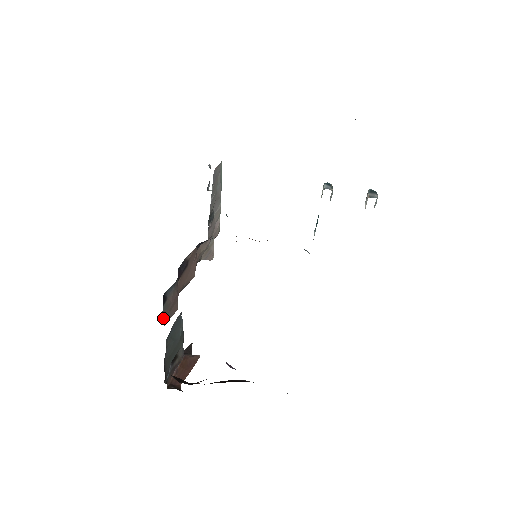
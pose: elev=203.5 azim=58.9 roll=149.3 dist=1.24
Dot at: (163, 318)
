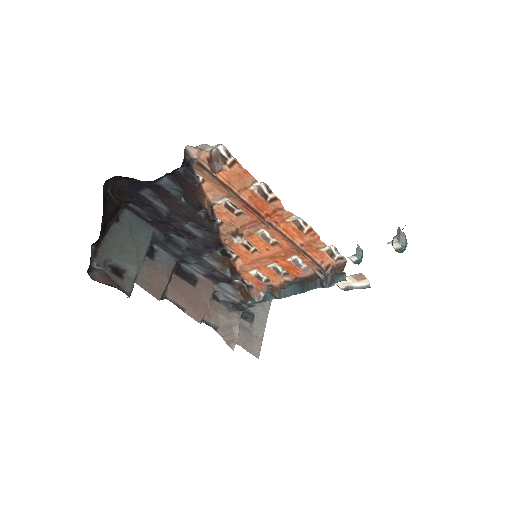
Dot at: (139, 271)
